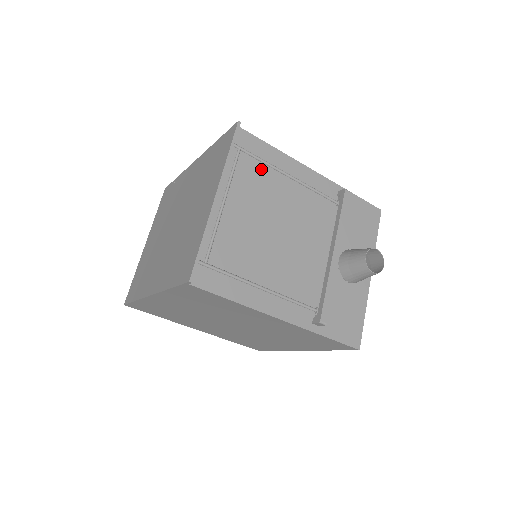
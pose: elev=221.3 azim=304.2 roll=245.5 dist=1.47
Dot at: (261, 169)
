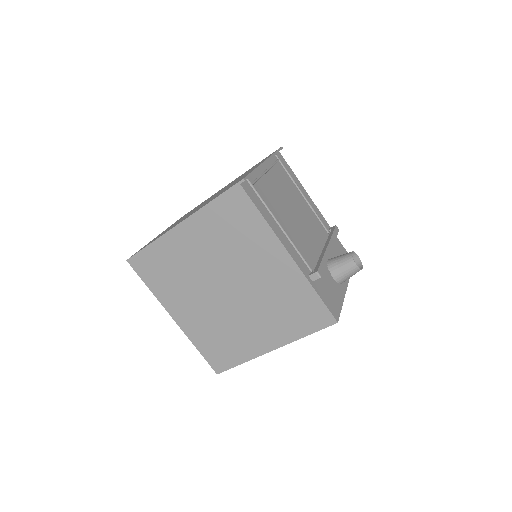
Dot at: (288, 178)
